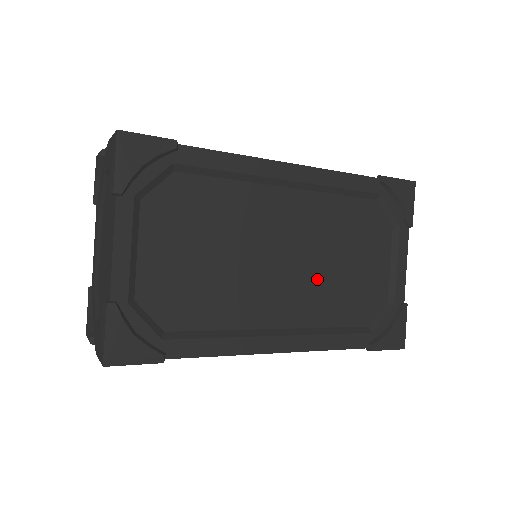
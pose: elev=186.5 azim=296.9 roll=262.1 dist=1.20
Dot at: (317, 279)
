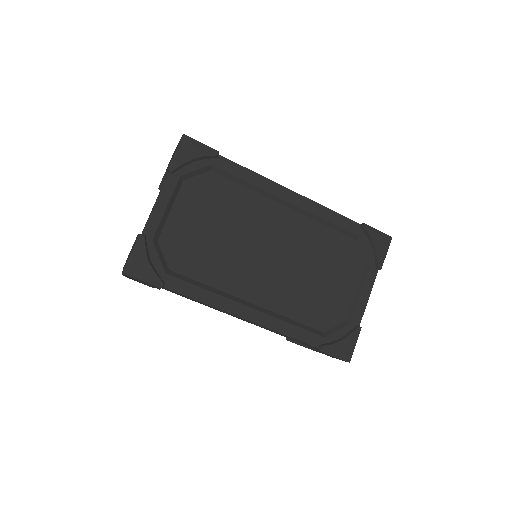
Dot at: (291, 279)
